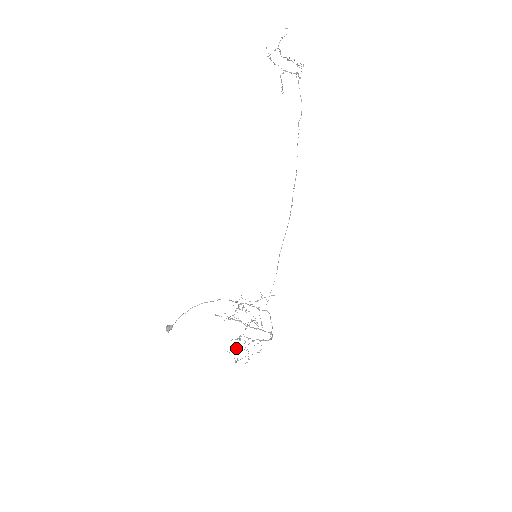
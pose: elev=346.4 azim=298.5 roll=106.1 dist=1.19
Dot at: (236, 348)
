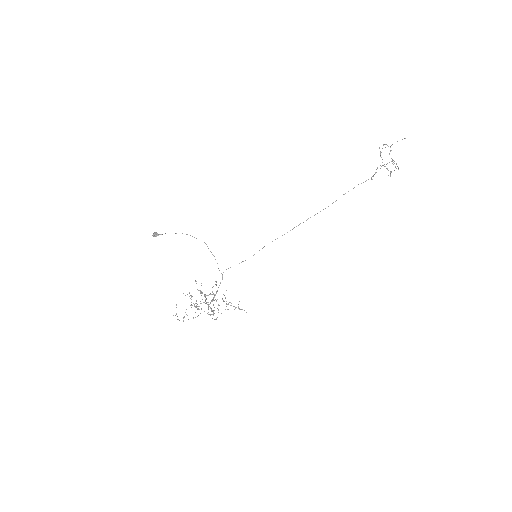
Dot at: occluded
